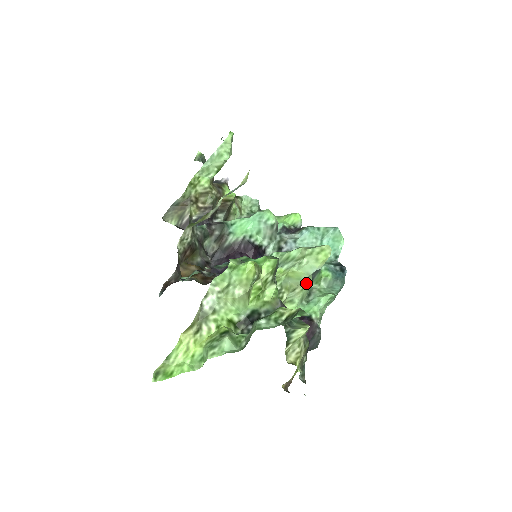
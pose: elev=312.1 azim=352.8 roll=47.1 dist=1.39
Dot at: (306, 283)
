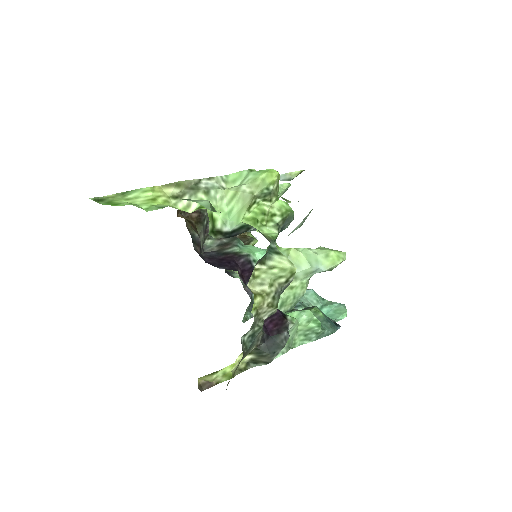
Dot at: (298, 286)
